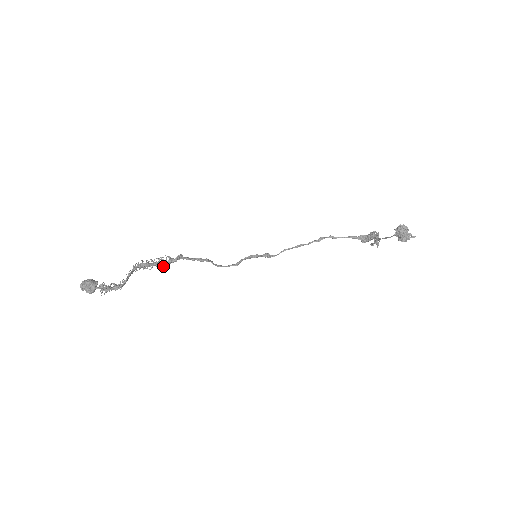
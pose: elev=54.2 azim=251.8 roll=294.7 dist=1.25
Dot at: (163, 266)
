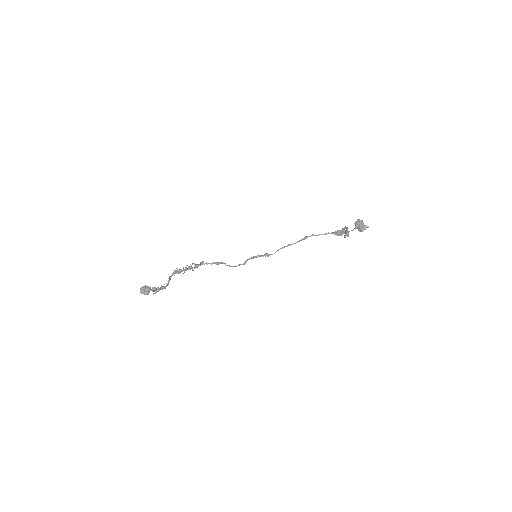
Dot at: occluded
